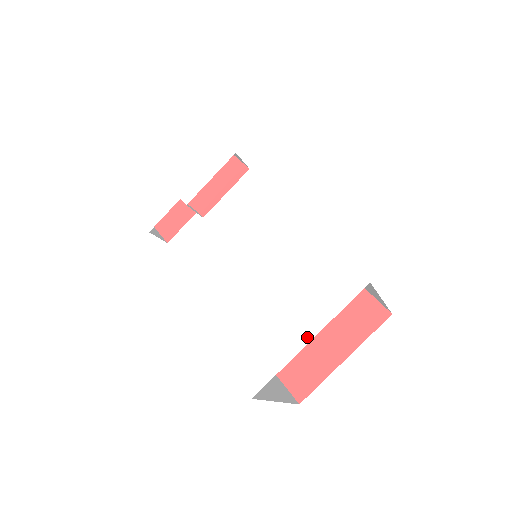
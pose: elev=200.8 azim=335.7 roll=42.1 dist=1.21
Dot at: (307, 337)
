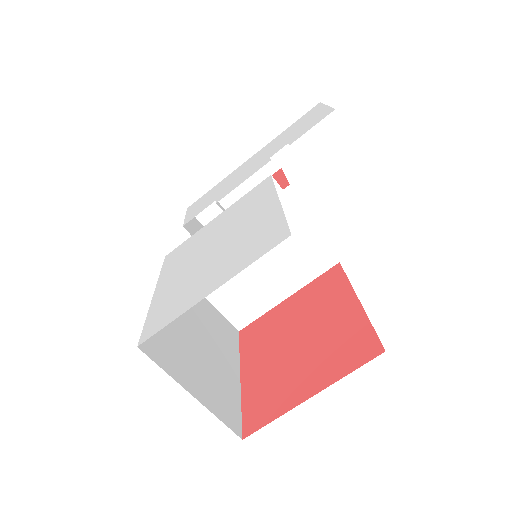
Dot at: (211, 290)
